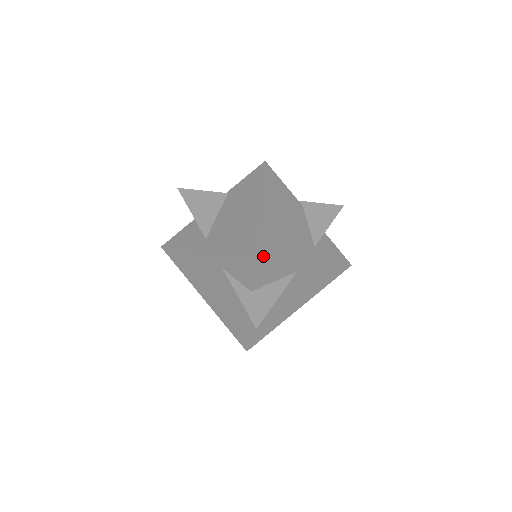
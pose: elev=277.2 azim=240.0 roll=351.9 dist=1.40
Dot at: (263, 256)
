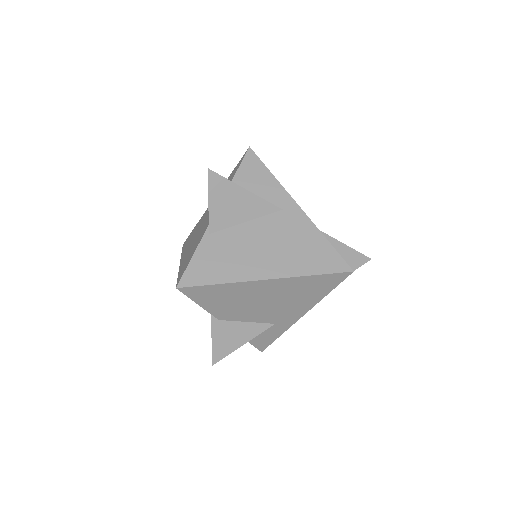
Dot at: (256, 156)
